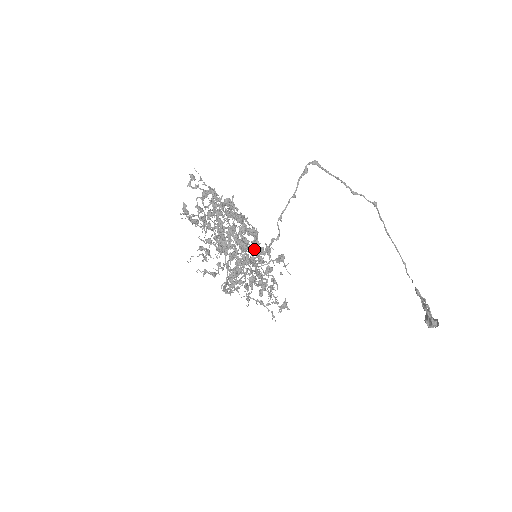
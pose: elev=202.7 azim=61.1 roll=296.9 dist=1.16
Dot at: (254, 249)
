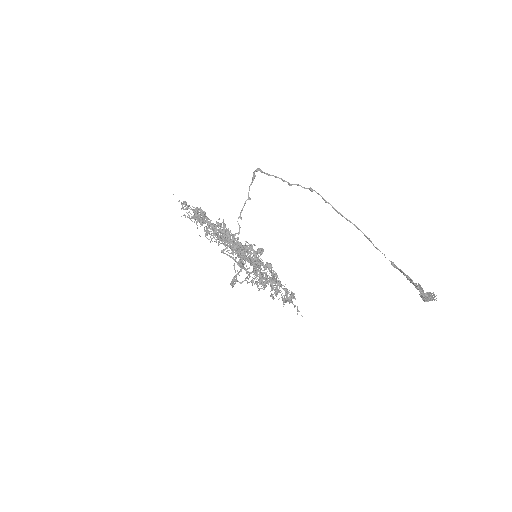
Dot at: (233, 246)
